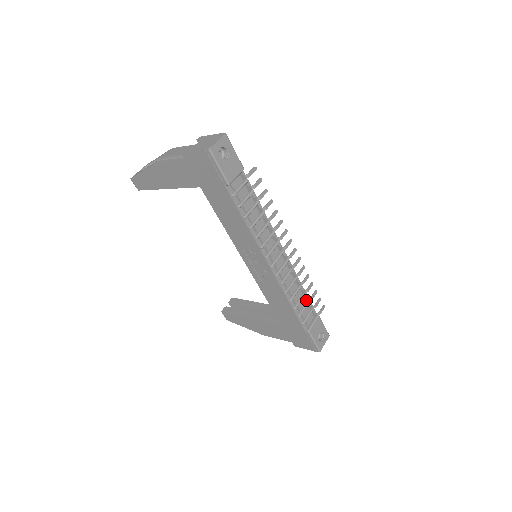
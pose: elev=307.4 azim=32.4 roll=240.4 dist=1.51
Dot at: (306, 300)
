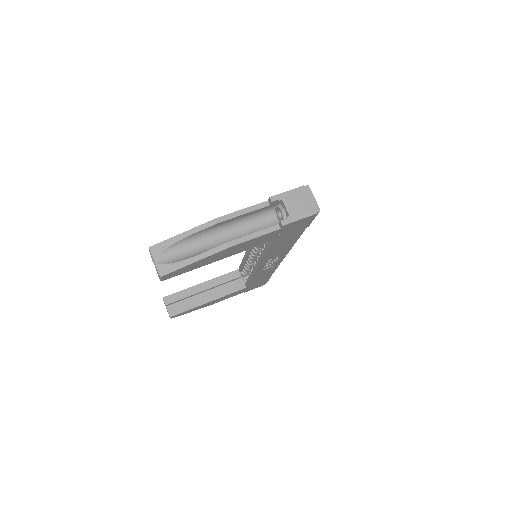
Dot at: occluded
